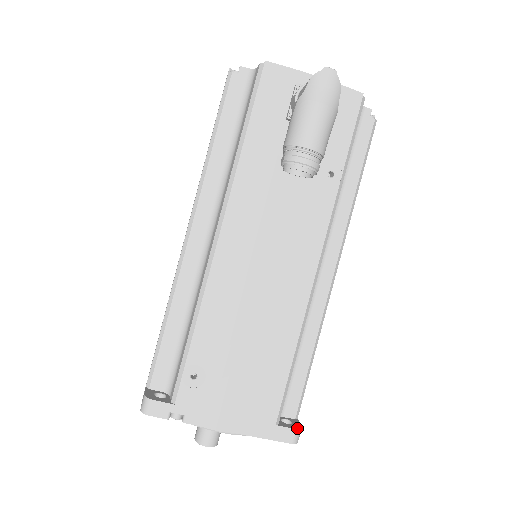
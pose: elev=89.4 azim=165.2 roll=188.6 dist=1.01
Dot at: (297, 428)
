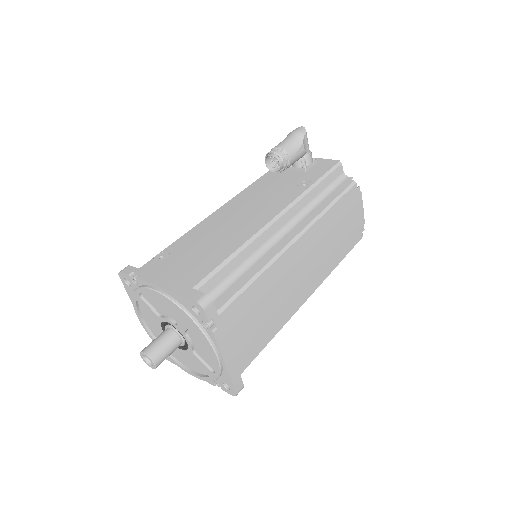
Dot at: (207, 295)
